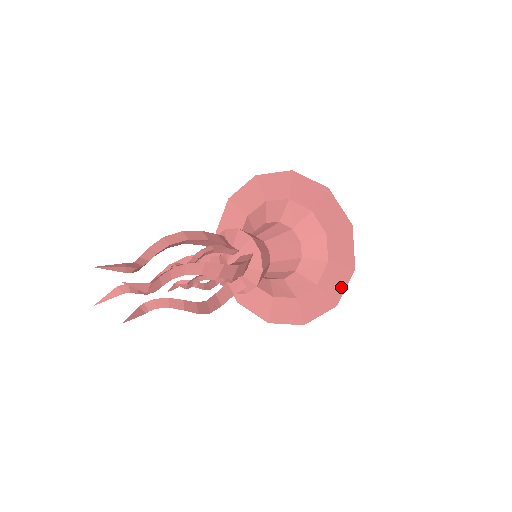
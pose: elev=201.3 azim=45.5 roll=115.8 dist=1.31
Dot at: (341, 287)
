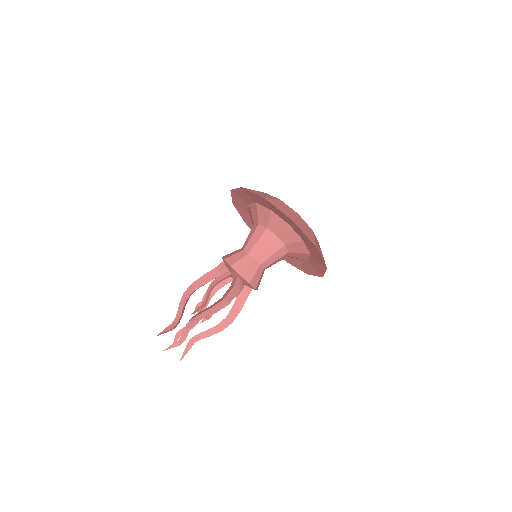
Dot at: (320, 258)
